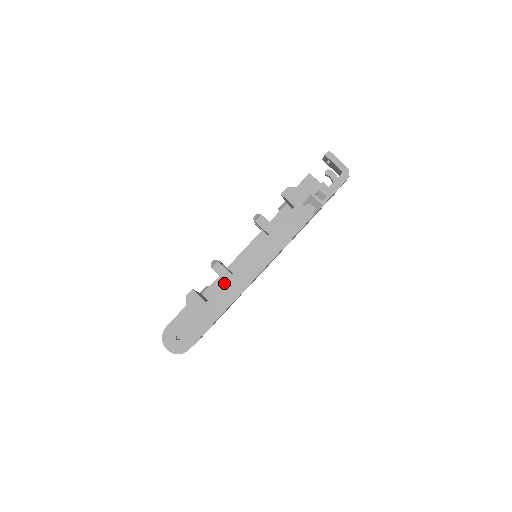
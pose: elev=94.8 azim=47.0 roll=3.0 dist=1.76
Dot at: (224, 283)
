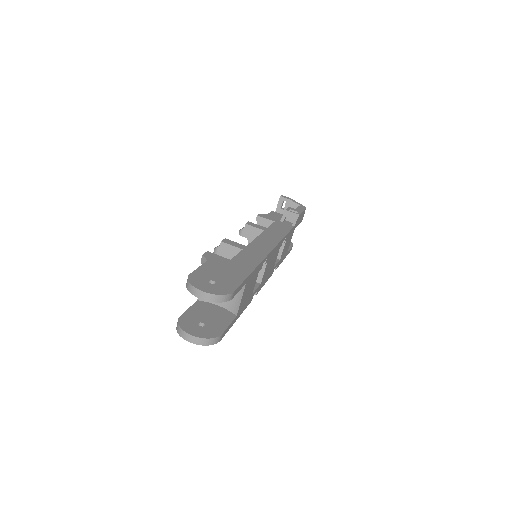
Dot at: (242, 250)
